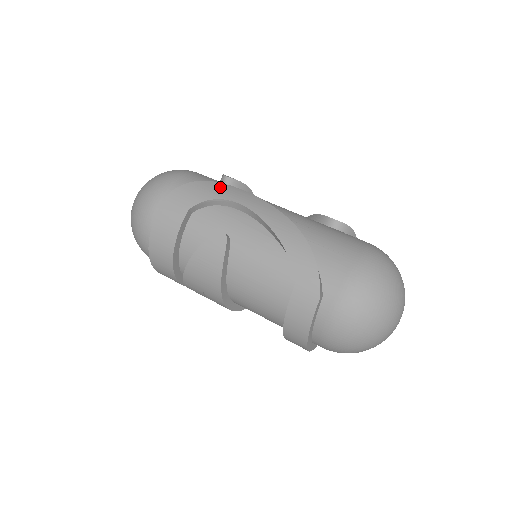
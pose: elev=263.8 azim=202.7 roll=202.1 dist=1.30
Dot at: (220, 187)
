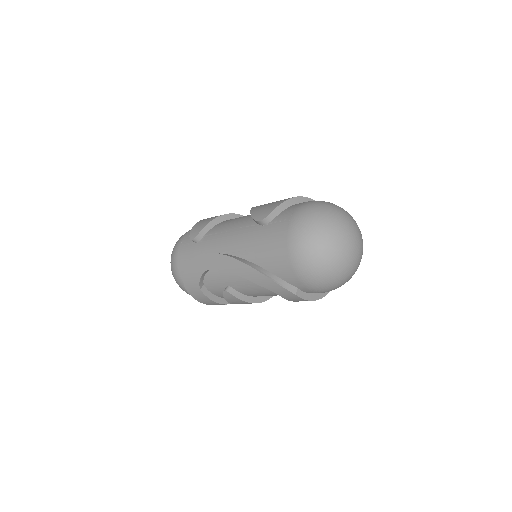
Dot at: (196, 263)
